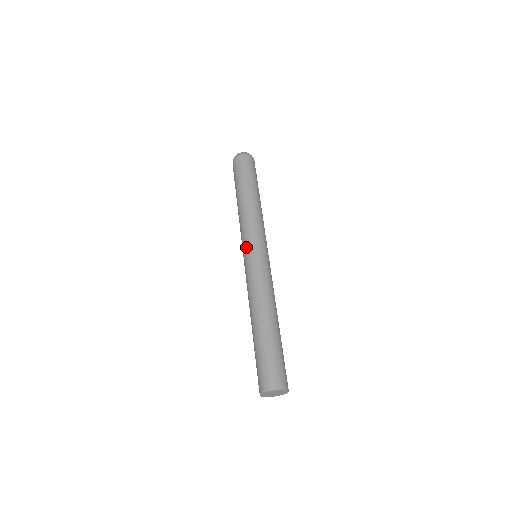
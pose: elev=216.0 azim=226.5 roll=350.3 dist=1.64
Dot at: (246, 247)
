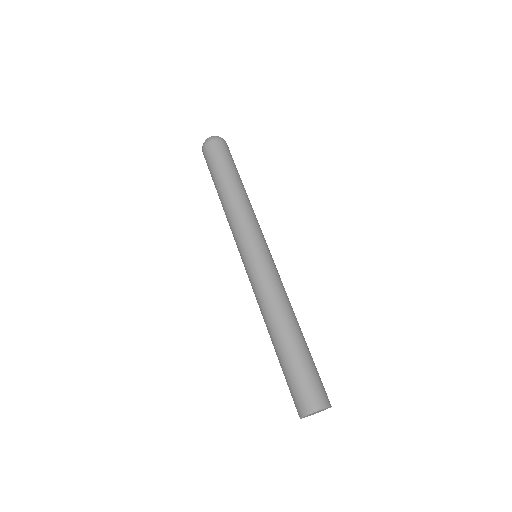
Dot at: (241, 250)
